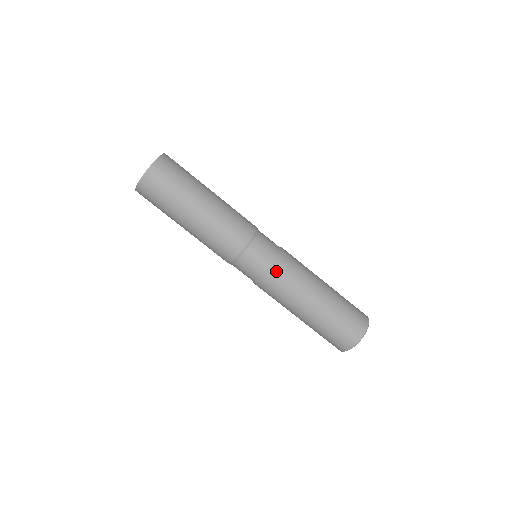
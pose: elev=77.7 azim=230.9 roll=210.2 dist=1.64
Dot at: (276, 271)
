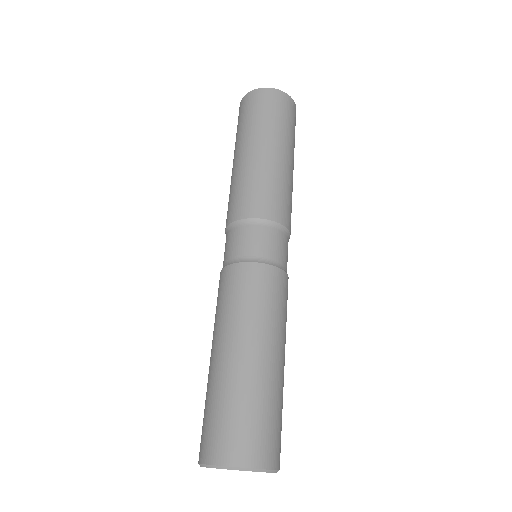
Dot at: (283, 280)
